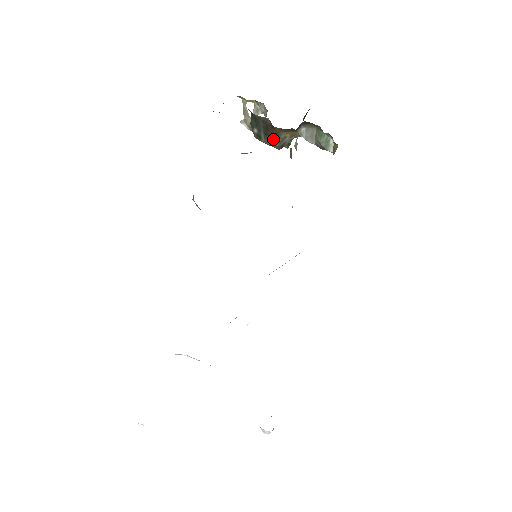
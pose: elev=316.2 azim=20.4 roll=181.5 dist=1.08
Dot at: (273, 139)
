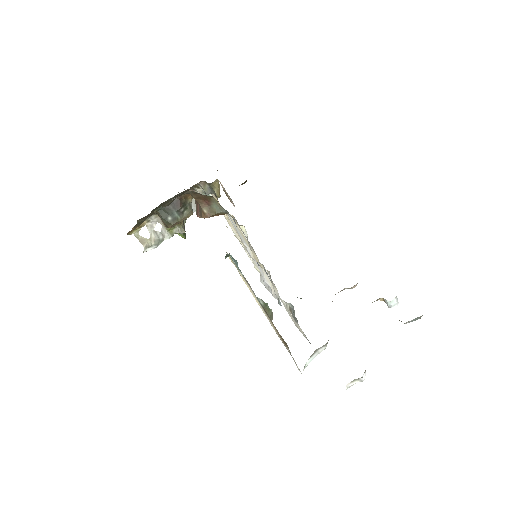
Dot at: (184, 211)
